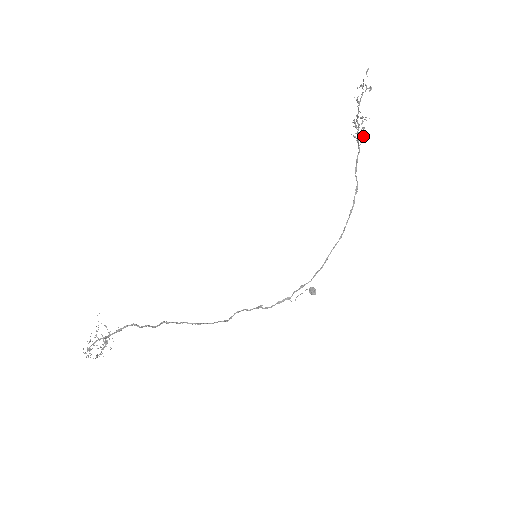
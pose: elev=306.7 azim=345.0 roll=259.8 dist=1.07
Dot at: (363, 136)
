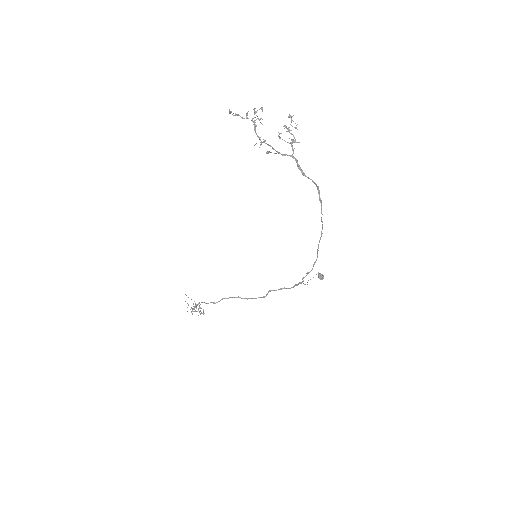
Dot at: (291, 145)
